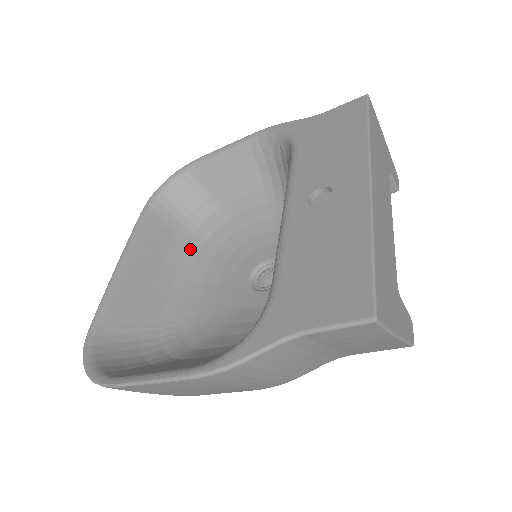
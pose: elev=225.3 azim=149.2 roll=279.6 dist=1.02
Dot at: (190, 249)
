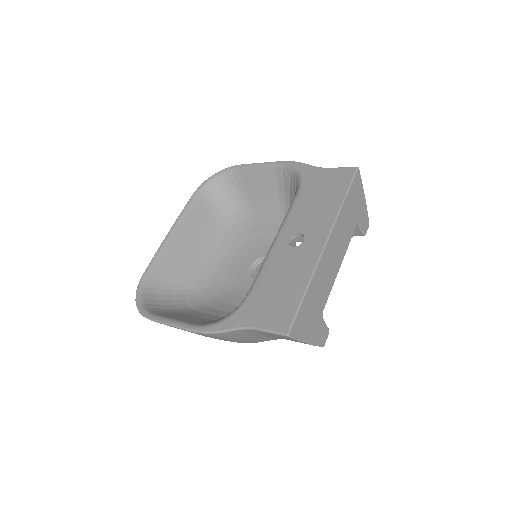
Dot at: (220, 230)
